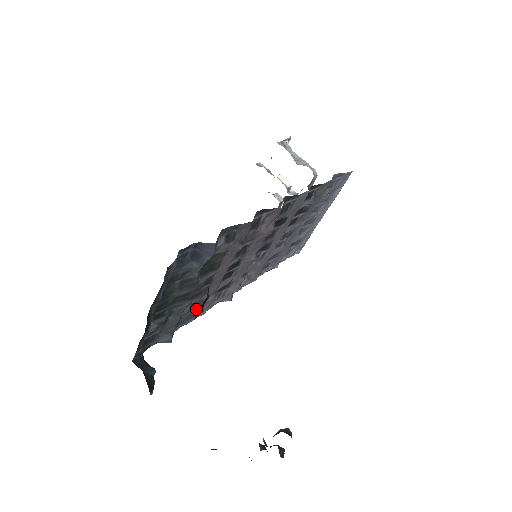
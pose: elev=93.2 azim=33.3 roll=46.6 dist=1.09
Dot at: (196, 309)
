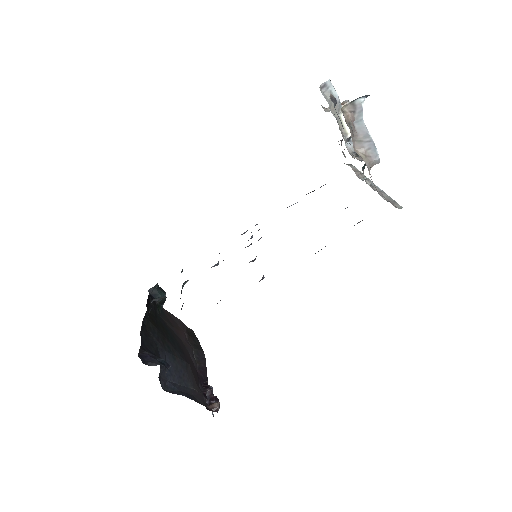
Dot at: occluded
